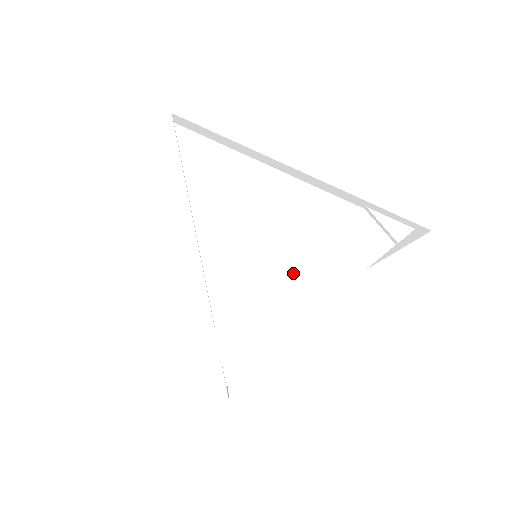
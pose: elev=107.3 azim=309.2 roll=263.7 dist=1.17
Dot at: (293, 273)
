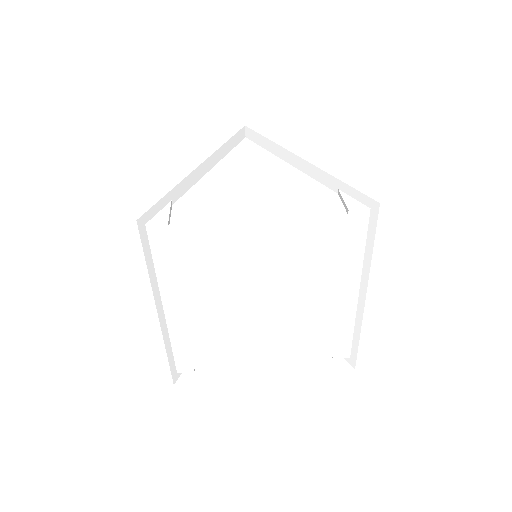
Dot at: (252, 202)
